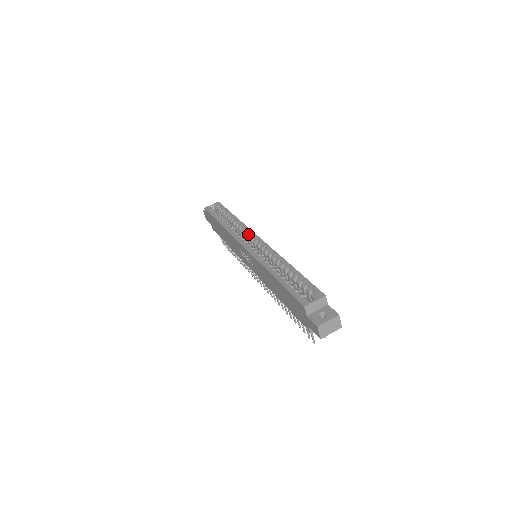
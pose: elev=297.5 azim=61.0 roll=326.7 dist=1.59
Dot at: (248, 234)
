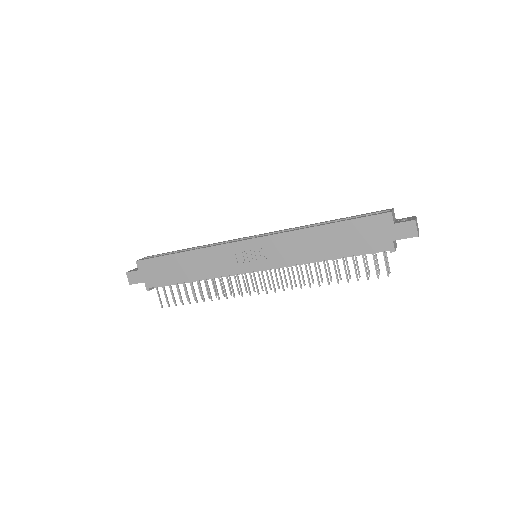
Dot at: (237, 239)
